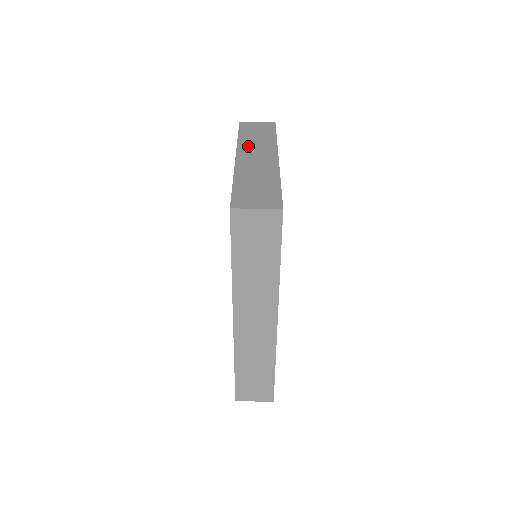
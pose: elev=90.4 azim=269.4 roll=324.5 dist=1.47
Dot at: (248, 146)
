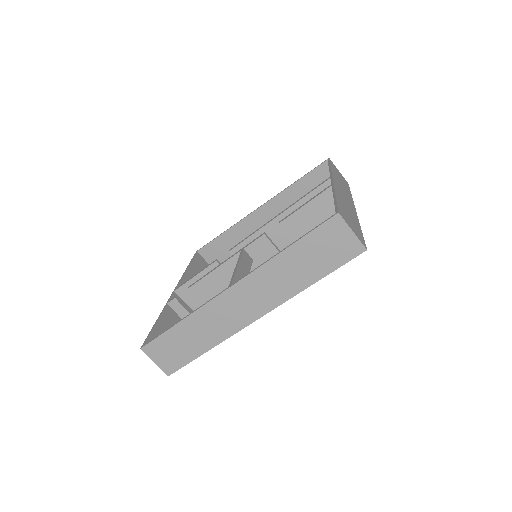
Dot at: (338, 181)
